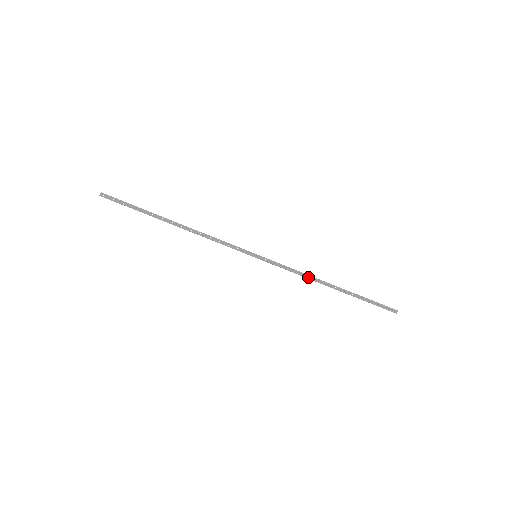
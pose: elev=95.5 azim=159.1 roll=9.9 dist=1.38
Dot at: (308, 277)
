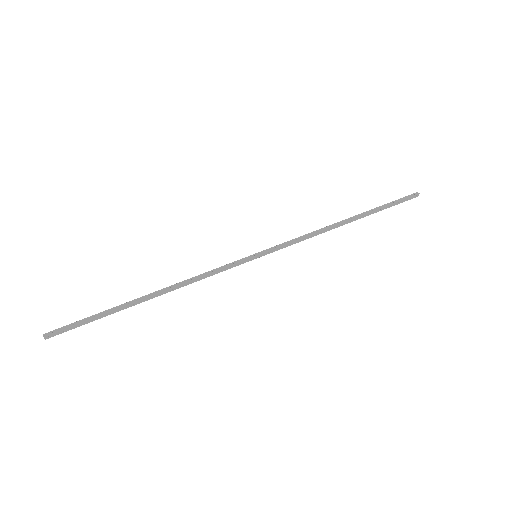
Dot at: (319, 233)
